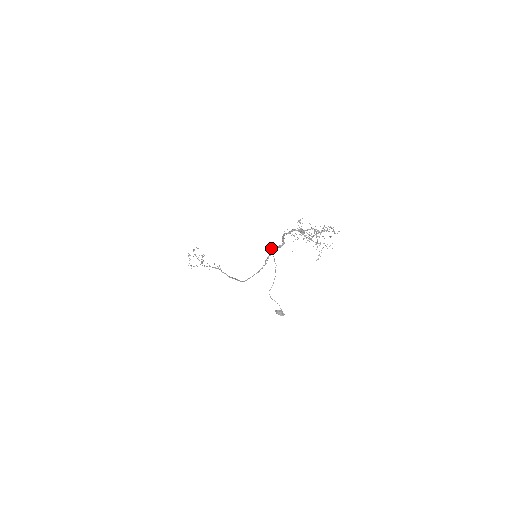
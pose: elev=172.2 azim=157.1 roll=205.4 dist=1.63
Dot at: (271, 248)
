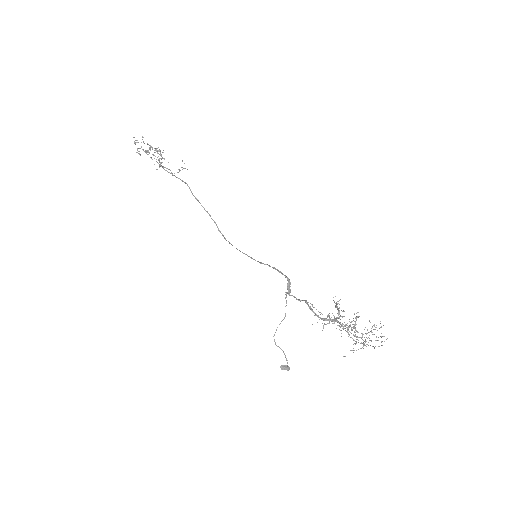
Dot at: occluded
